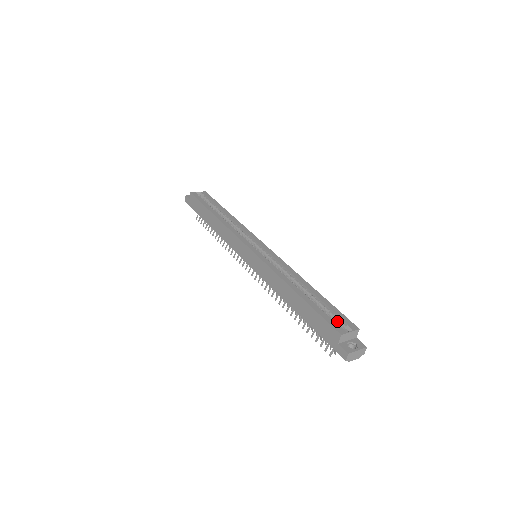
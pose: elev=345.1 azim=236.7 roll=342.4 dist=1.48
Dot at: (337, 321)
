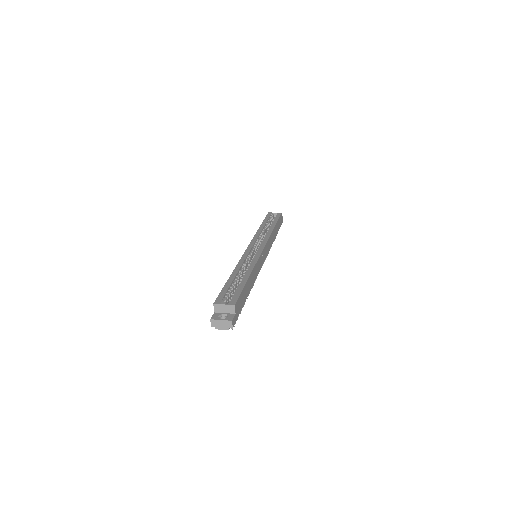
Dot at: (231, 298)
